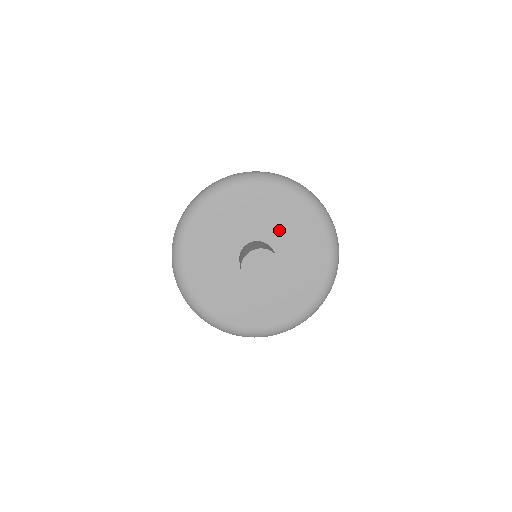
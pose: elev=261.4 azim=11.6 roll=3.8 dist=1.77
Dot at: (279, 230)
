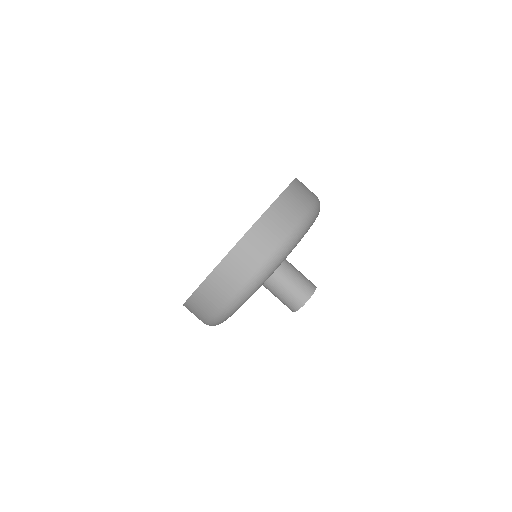
Dot at: occluded
